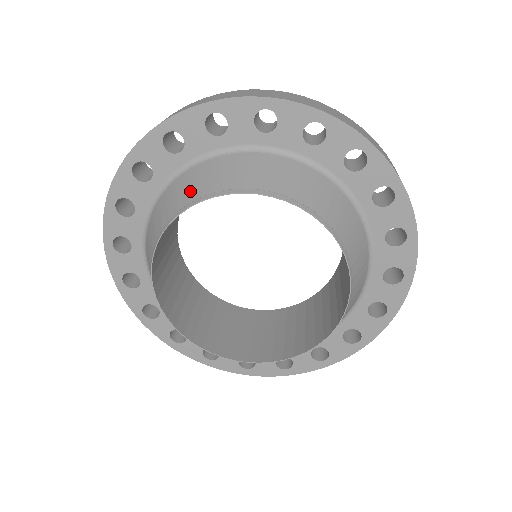
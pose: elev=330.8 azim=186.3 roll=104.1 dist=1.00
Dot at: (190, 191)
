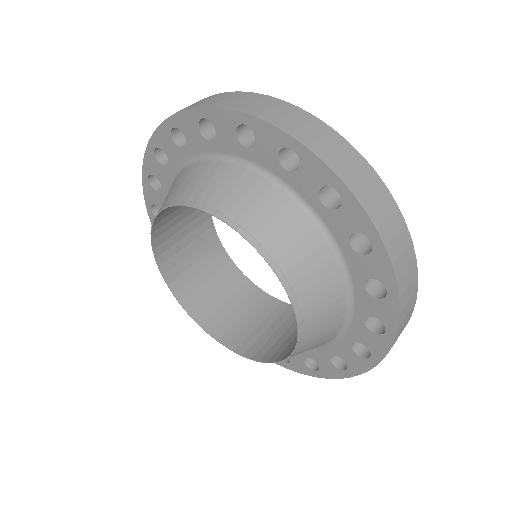
Dot at: occluded
